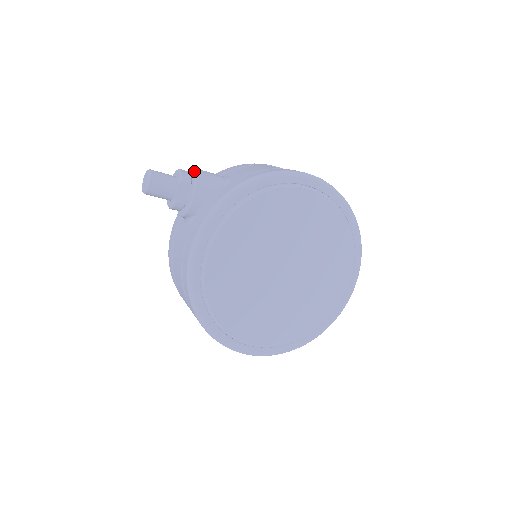
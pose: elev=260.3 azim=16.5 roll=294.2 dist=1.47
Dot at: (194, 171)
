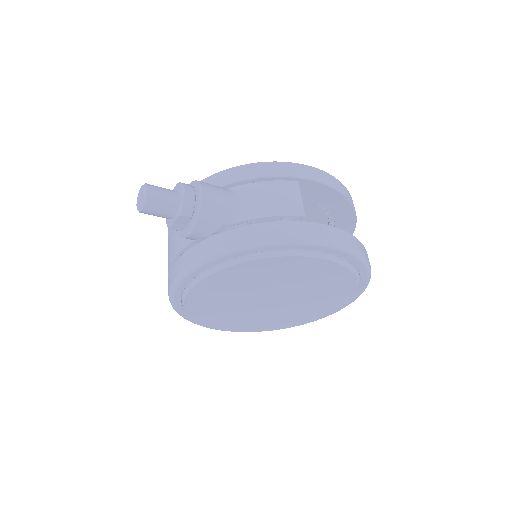
Dot at: (199, 203)
